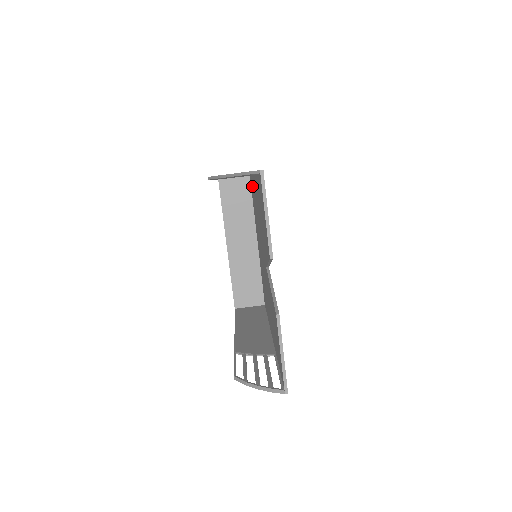
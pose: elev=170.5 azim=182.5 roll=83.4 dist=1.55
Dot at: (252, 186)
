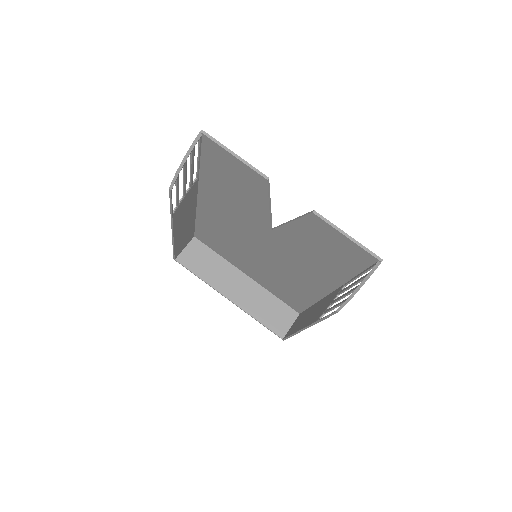
Dot at: (203, 229)
